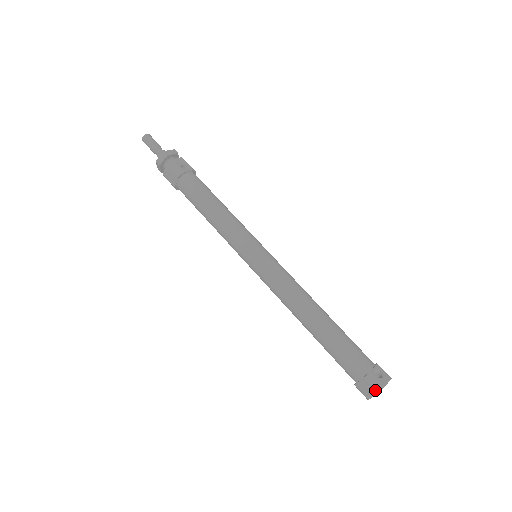
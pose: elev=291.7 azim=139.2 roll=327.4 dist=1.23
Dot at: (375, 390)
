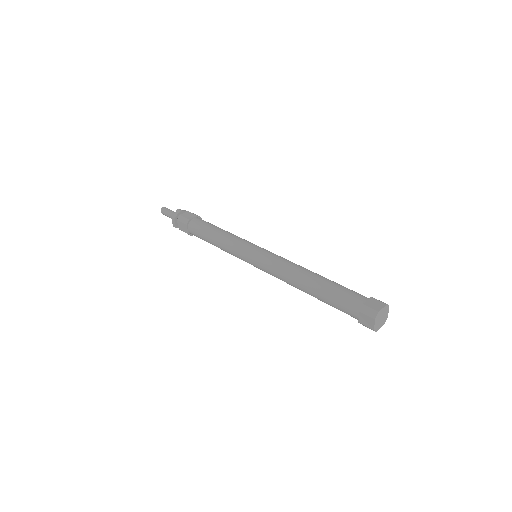
Dot at: (384, 303)
